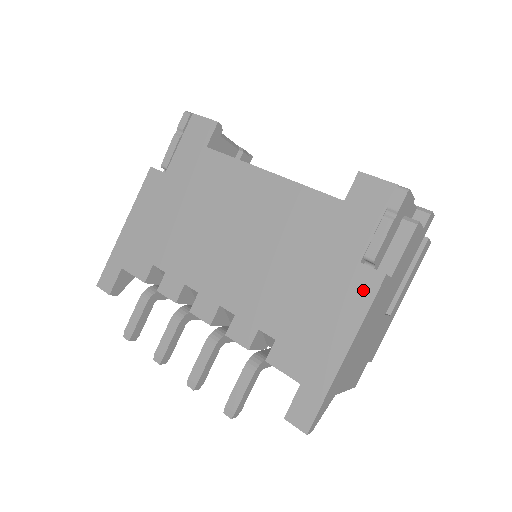
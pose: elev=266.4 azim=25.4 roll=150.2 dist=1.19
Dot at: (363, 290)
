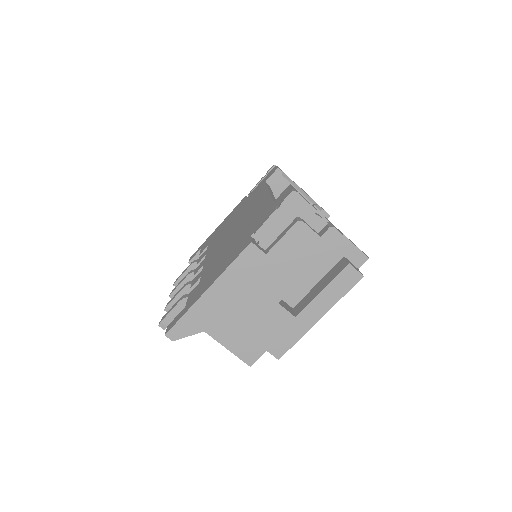
Dot at: (239, 252)
